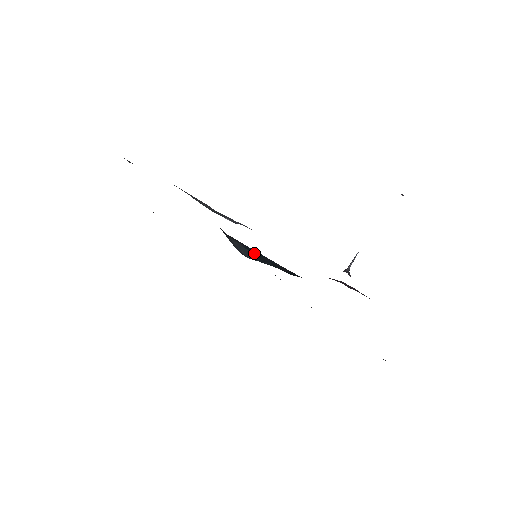
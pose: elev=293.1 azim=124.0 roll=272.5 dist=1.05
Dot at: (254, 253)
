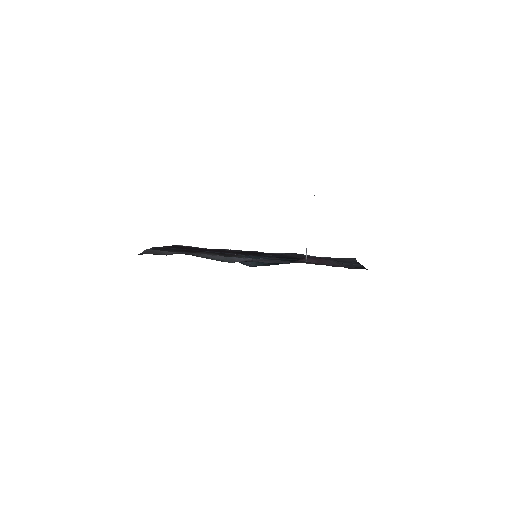
Dot at: occluded
